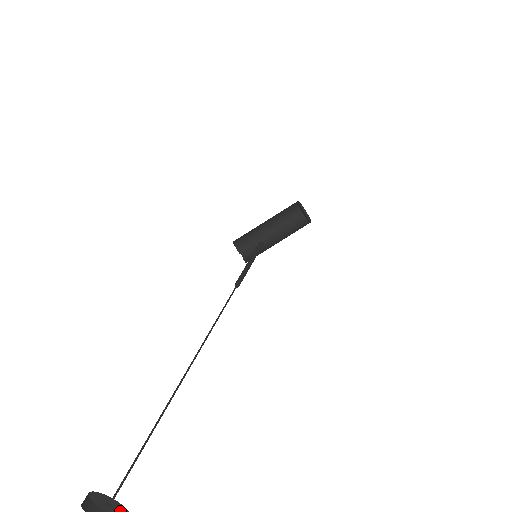
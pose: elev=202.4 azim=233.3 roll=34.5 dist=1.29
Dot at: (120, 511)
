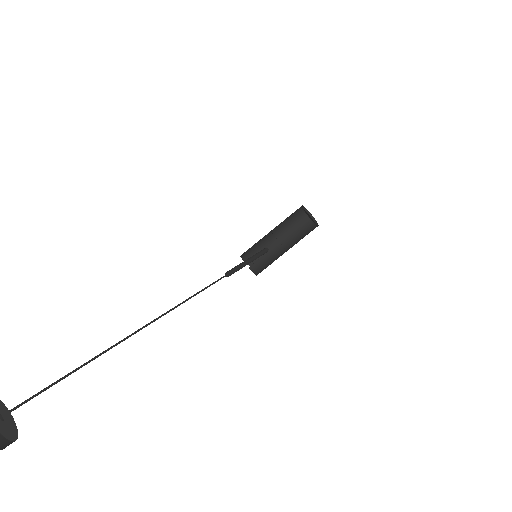
Dot at: (9, 424)
